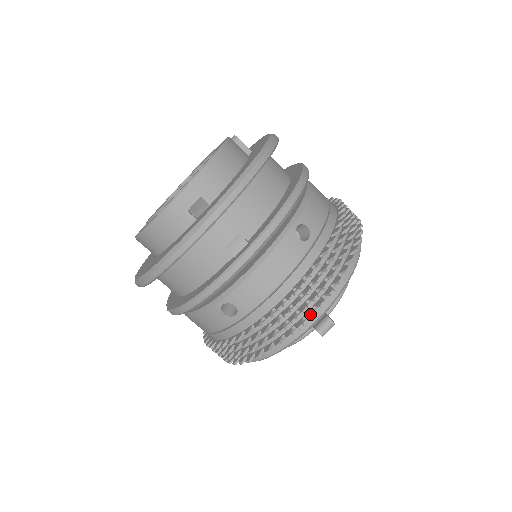
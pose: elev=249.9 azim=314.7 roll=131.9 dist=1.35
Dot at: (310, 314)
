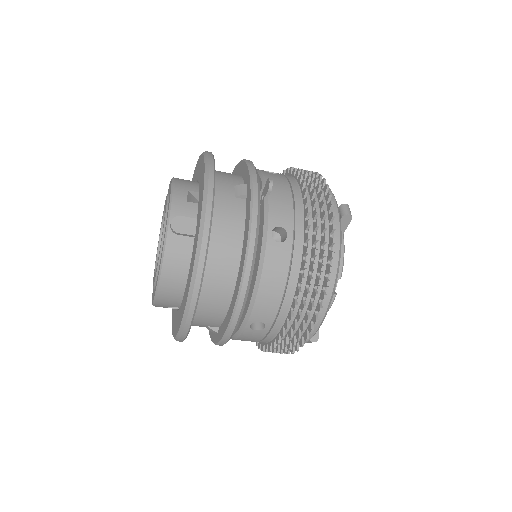
Dot at: (287, 353)
